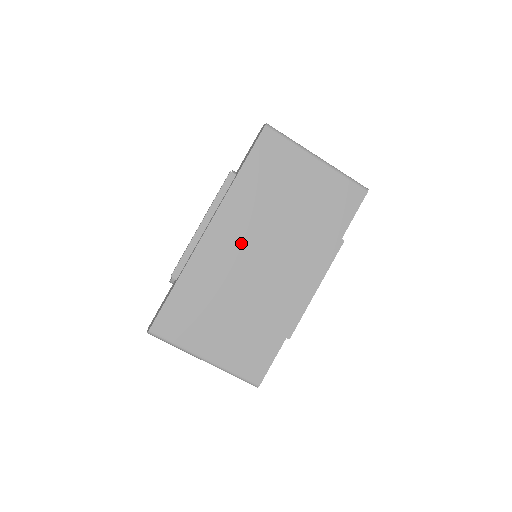
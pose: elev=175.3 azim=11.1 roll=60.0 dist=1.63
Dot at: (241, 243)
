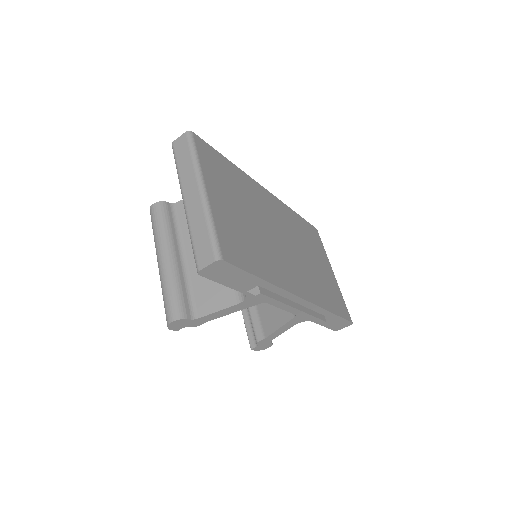
Dot at: (278, 219)
